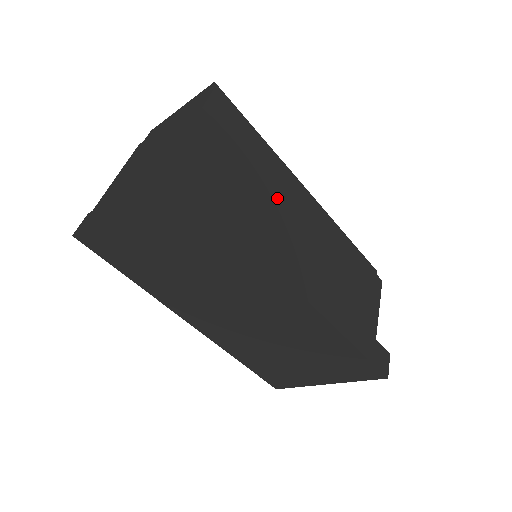
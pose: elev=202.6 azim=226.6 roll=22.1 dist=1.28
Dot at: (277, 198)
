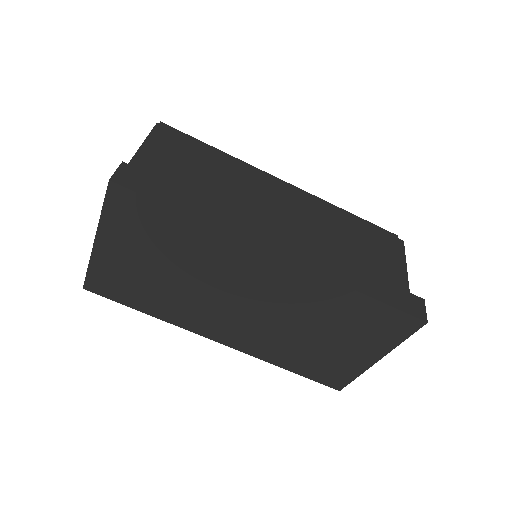
Dot at: (244, 190)
